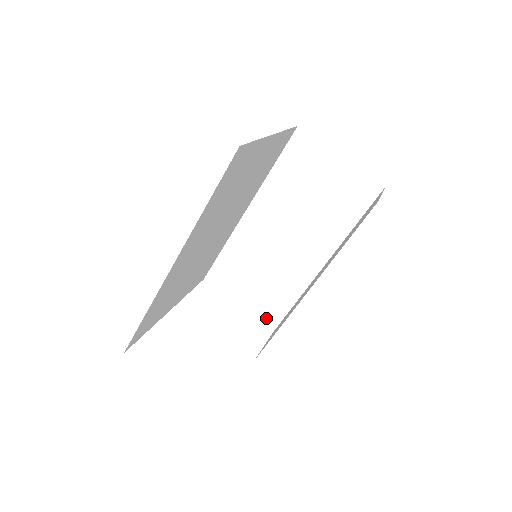
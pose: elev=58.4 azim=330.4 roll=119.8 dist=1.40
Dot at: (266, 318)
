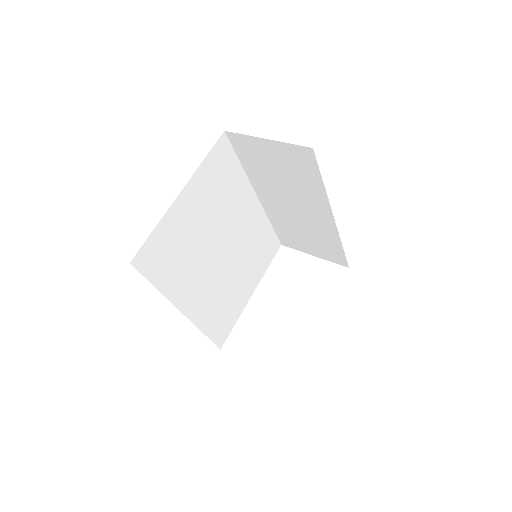
Dot at: (336, 260)
